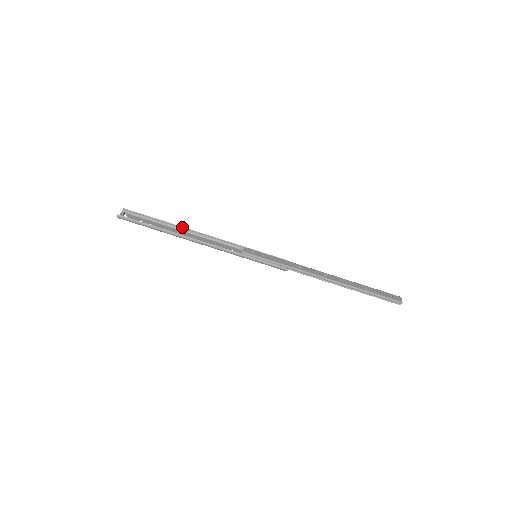
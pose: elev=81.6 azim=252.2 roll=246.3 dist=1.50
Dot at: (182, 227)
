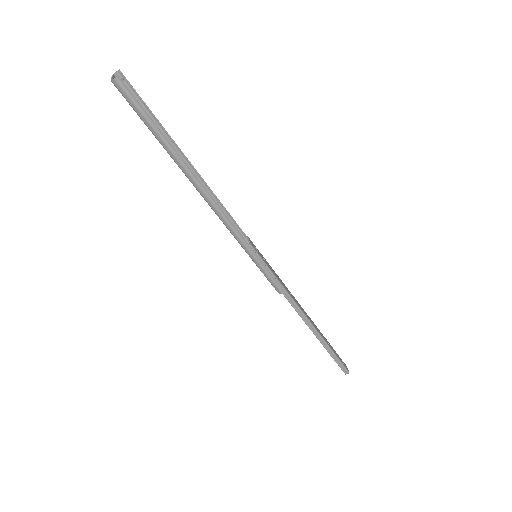
Dot at: (189, 161)
